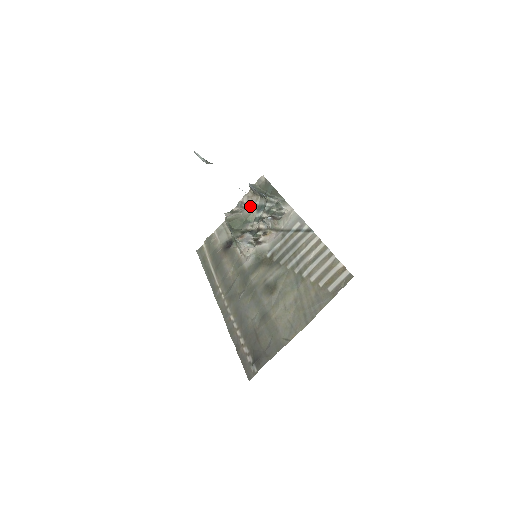
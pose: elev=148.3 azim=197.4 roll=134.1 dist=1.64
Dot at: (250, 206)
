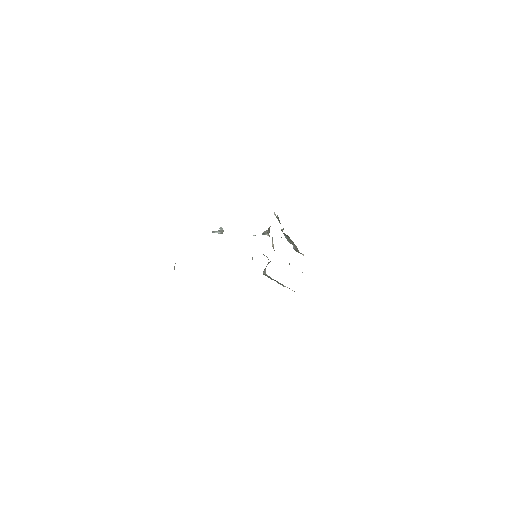
Dot at: occluded
